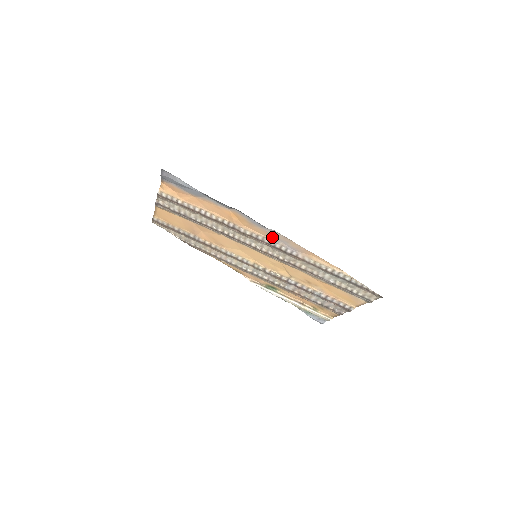
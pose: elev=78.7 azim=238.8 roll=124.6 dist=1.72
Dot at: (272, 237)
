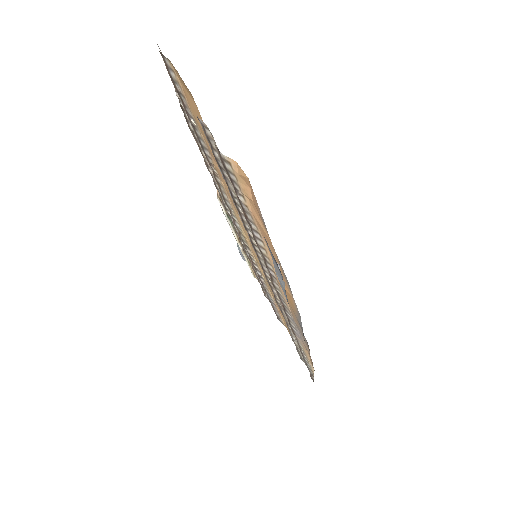
Dot at: (297, 325)
